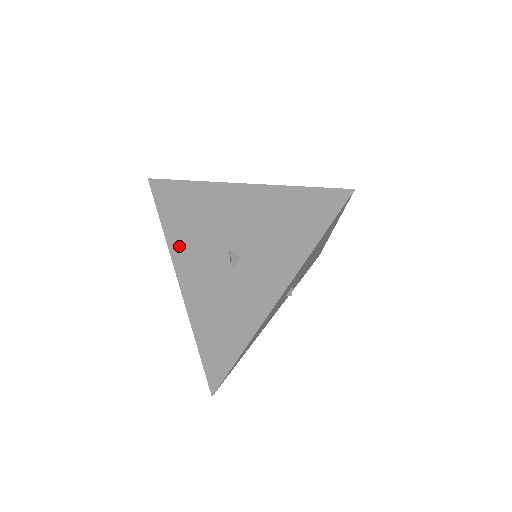
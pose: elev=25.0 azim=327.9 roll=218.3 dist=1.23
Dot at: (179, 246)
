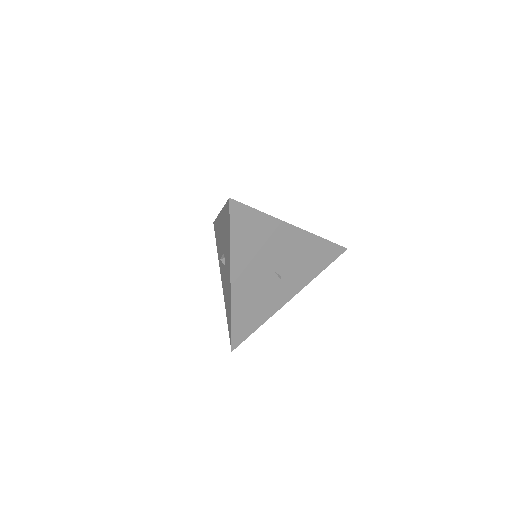
Dot at: (219, 259)
